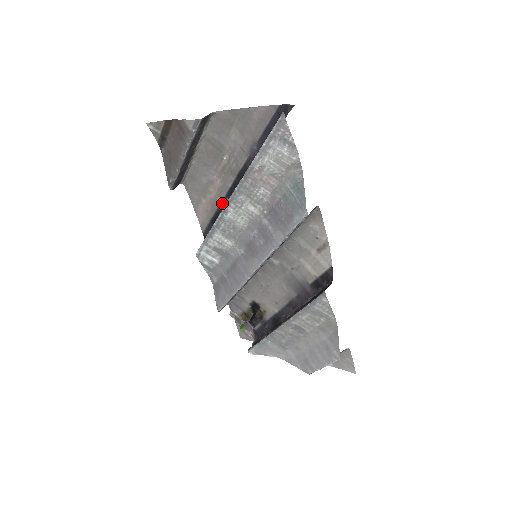
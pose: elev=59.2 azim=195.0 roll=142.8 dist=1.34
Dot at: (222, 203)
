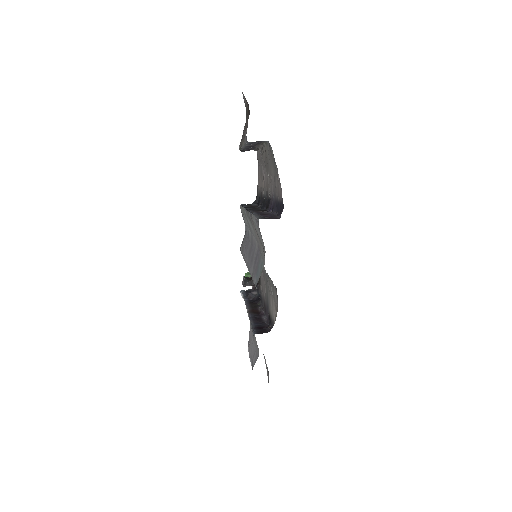
Dot at: (263, 197)
